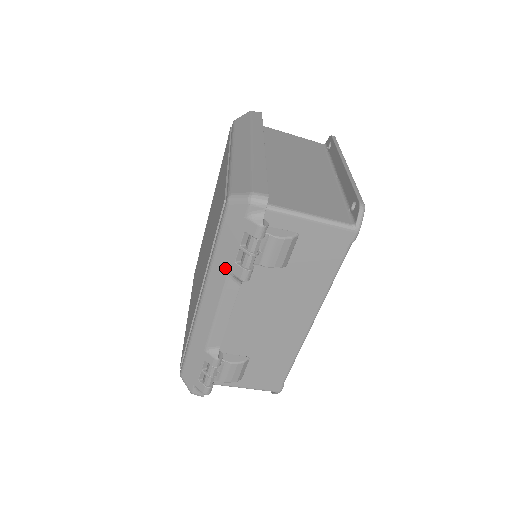
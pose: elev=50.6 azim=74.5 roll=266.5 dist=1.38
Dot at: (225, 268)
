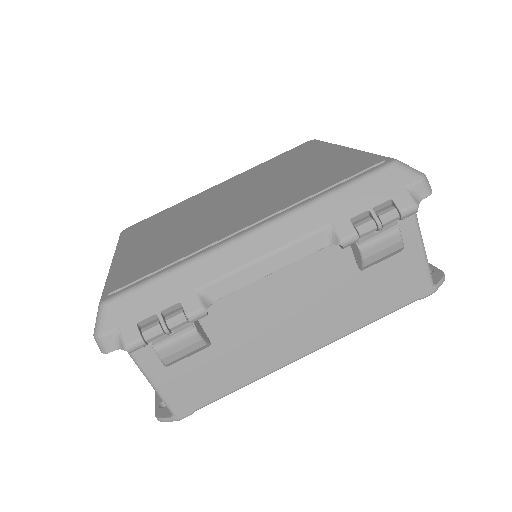
Dot at: (330, 217)
